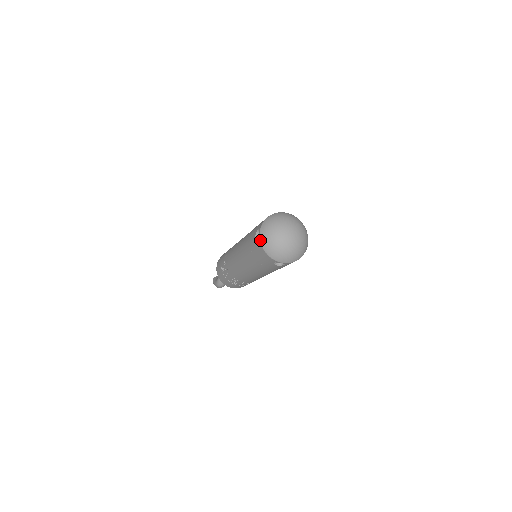
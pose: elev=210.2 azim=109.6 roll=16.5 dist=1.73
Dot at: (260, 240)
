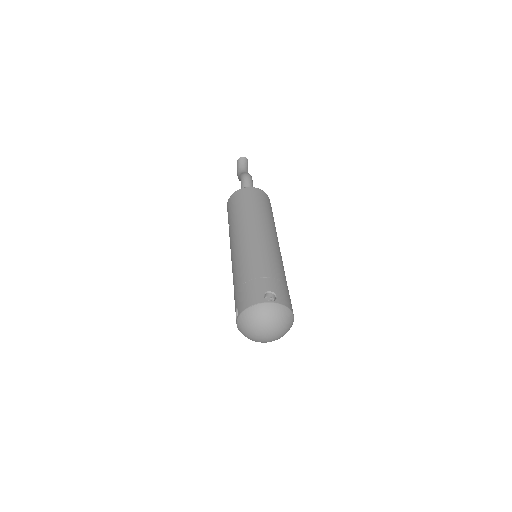
Dot at: (237, 326)
